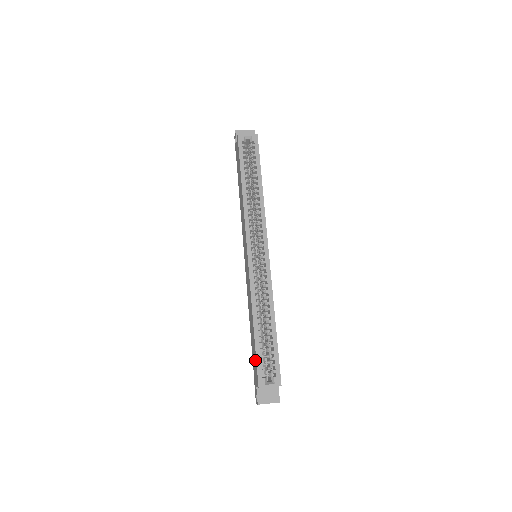
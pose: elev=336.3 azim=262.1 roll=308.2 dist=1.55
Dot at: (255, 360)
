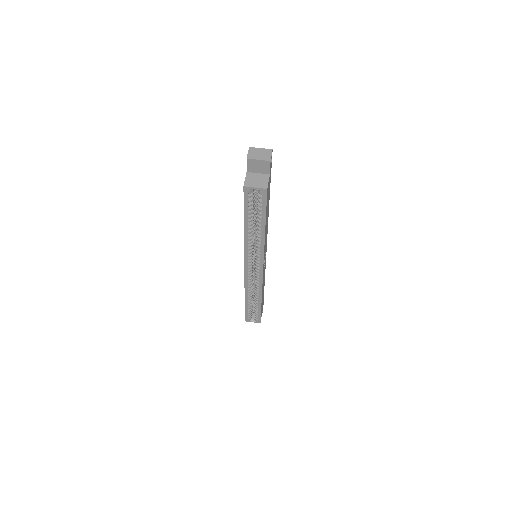
Dot at: occluded
